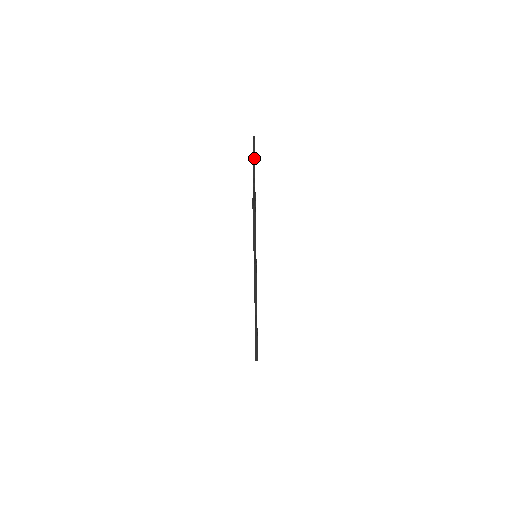
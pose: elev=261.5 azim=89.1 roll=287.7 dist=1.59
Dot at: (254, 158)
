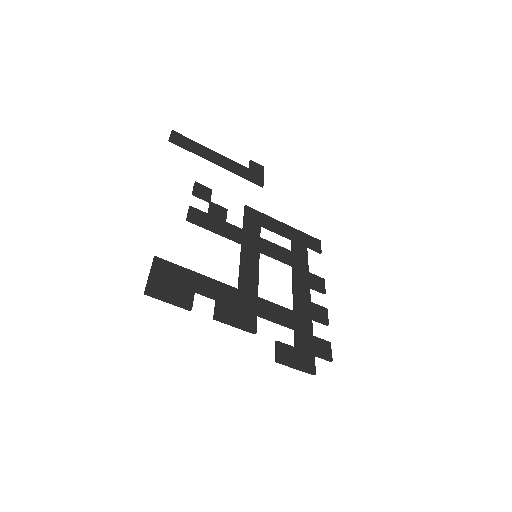
Dot at: (190, 150)
